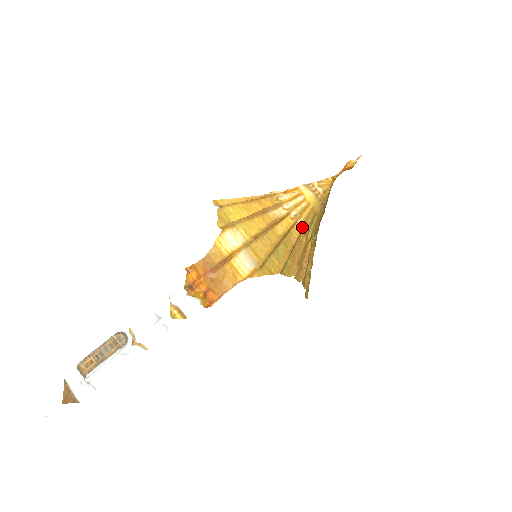
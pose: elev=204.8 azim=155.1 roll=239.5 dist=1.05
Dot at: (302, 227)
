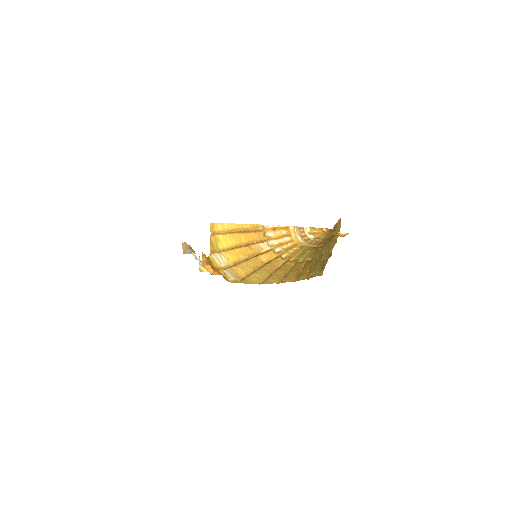
Dot at: (288, 258)
